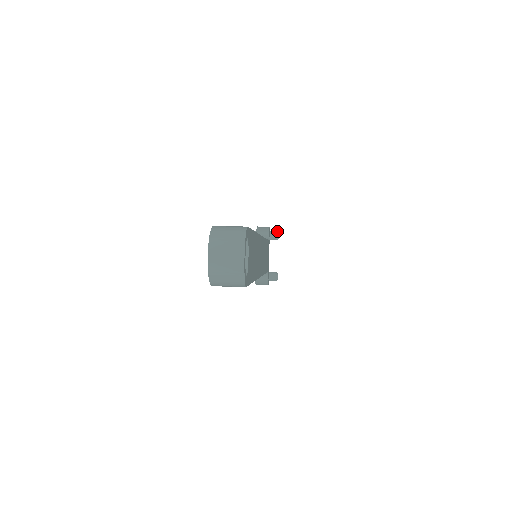
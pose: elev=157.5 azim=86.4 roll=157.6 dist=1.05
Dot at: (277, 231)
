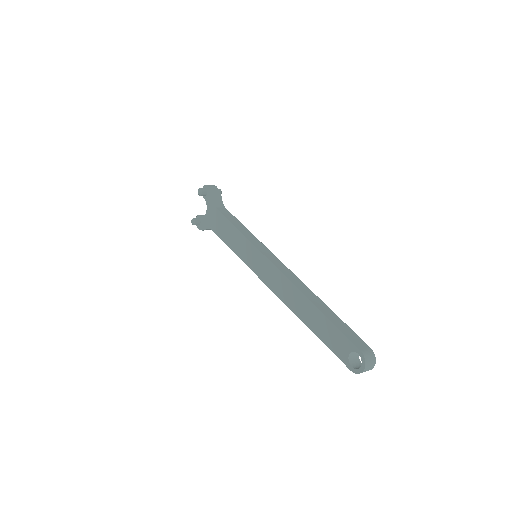
Dot at: occluded
